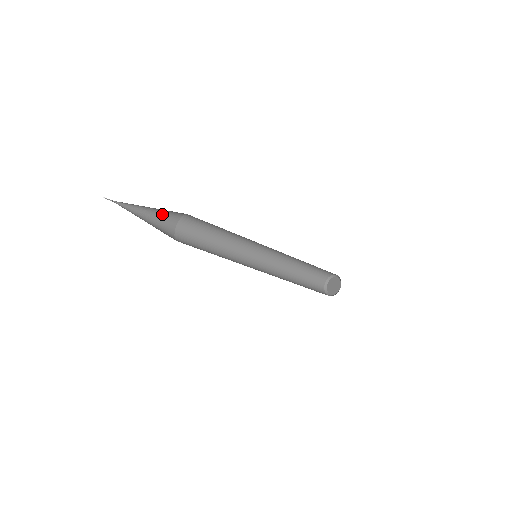
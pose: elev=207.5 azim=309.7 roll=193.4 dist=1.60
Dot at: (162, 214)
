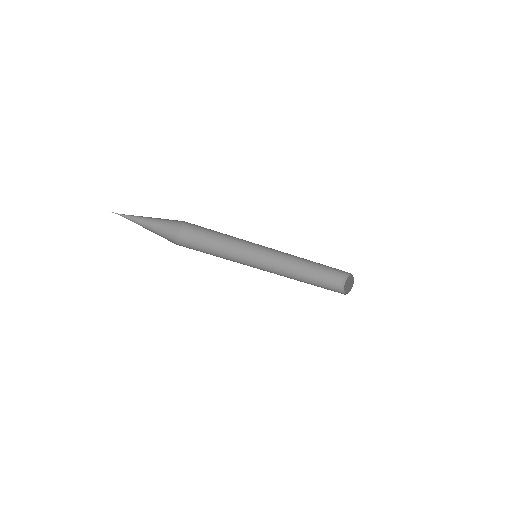
Dot at: (163, 226)
